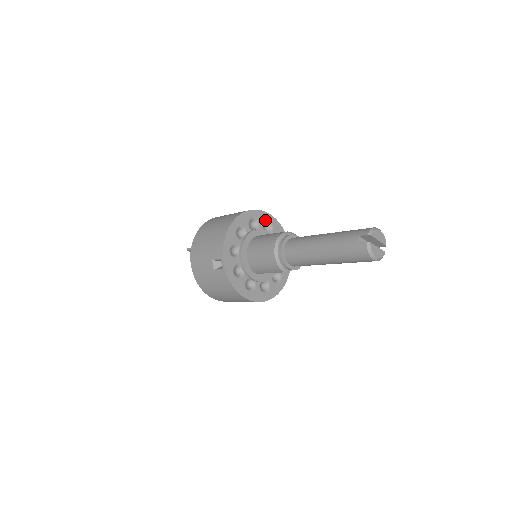
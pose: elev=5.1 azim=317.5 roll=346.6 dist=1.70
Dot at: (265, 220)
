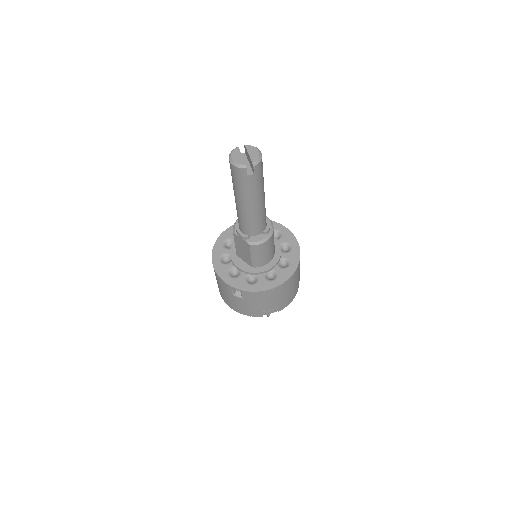
Dot at: (289, 242)
